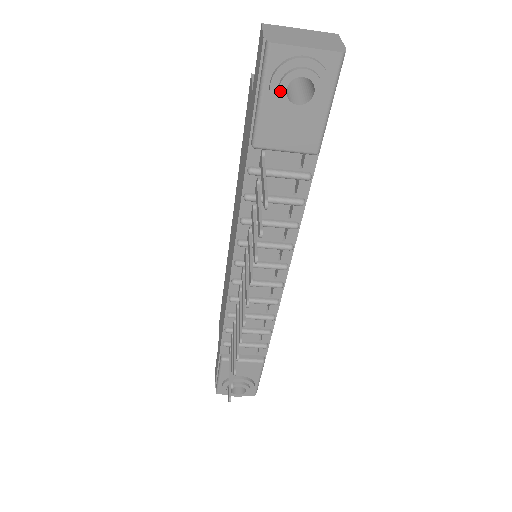
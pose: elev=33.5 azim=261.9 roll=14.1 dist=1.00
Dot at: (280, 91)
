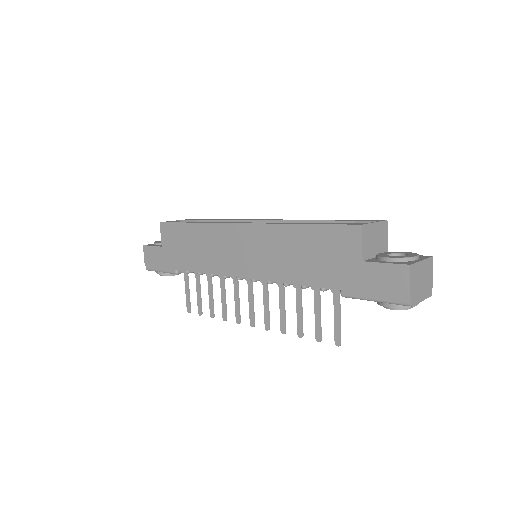
Dot at: (390, 309)
